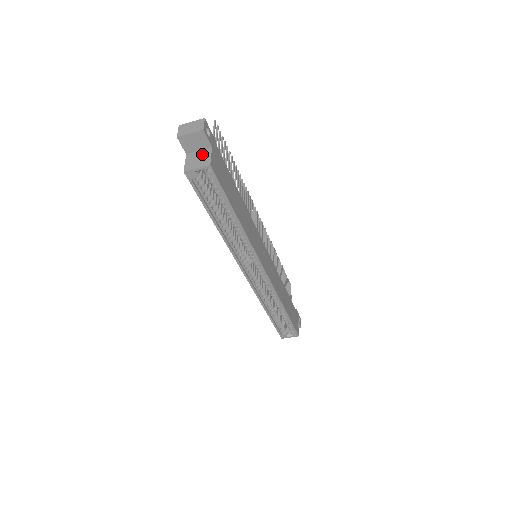
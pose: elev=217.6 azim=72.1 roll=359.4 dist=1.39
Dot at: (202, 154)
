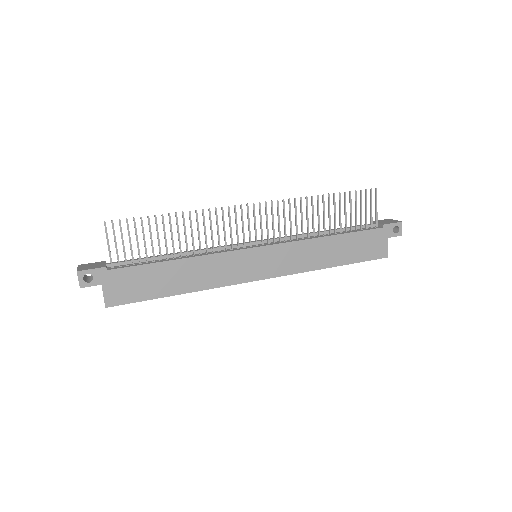
Dot at: occluded
